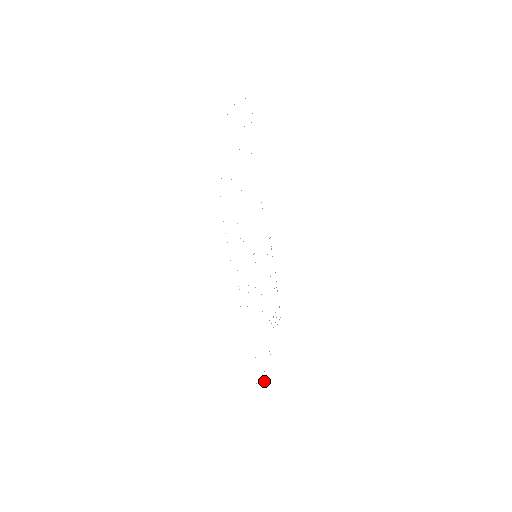
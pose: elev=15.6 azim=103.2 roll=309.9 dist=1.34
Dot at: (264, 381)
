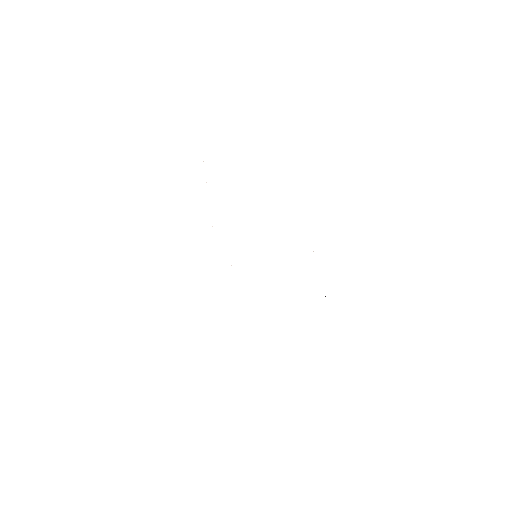
Dot at: occluded
